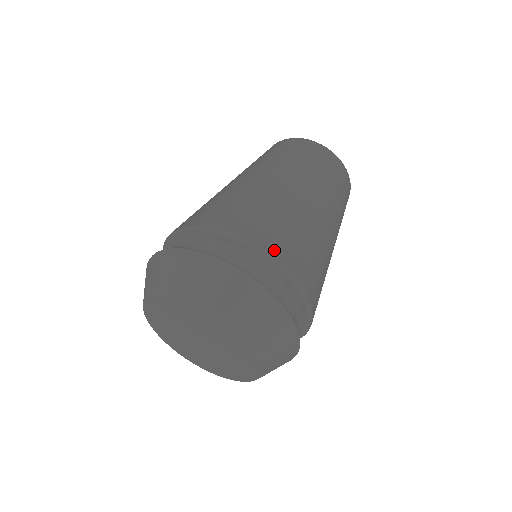
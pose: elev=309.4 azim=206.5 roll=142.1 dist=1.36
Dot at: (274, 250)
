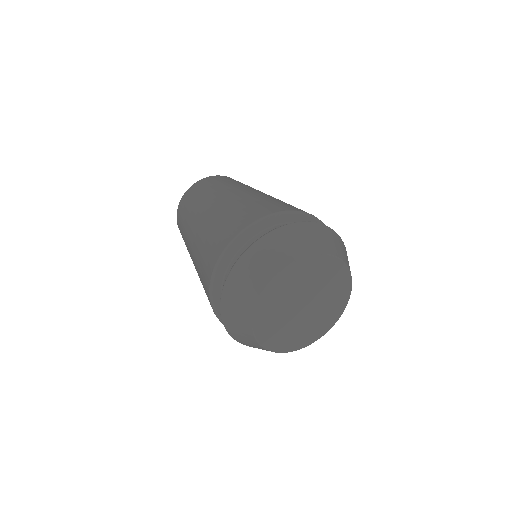
Dot at: occluded
